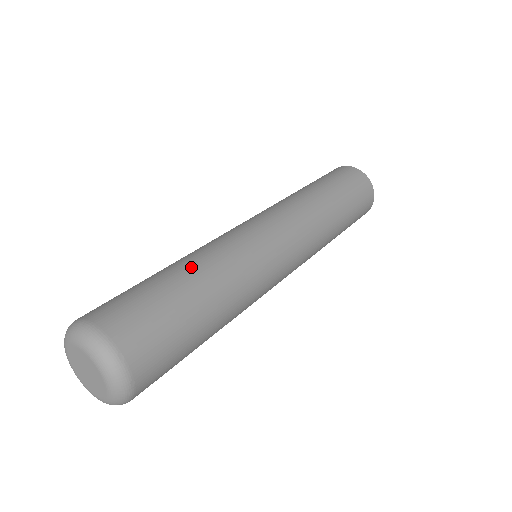
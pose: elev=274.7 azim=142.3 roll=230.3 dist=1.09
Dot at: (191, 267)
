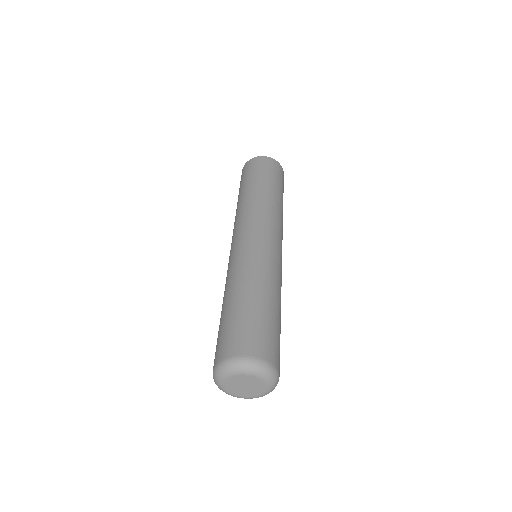
Dot at: (234, 291)
